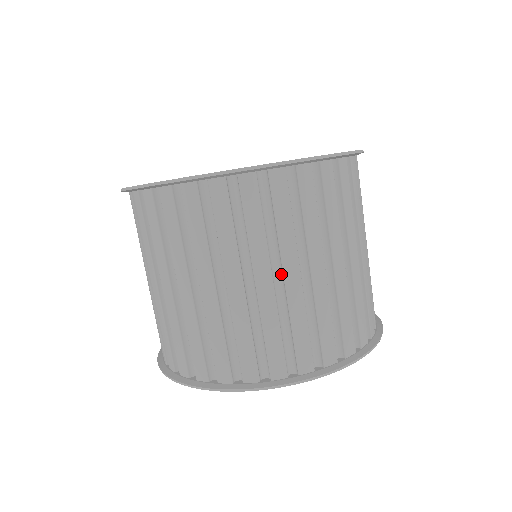
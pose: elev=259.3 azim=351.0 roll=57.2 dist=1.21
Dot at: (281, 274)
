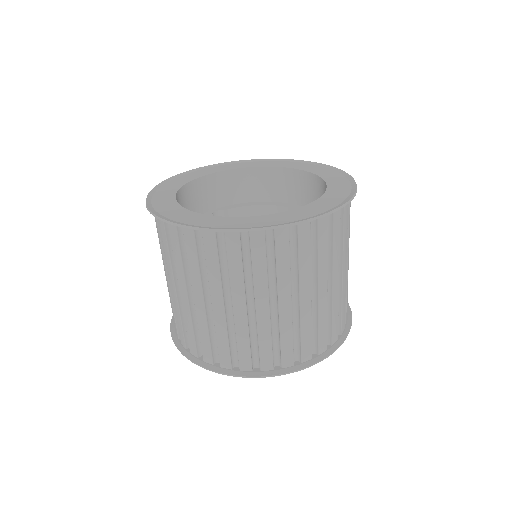
Dot at: (254, 303)
